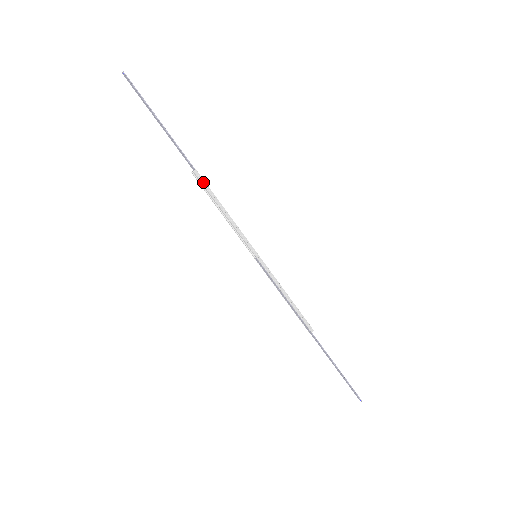
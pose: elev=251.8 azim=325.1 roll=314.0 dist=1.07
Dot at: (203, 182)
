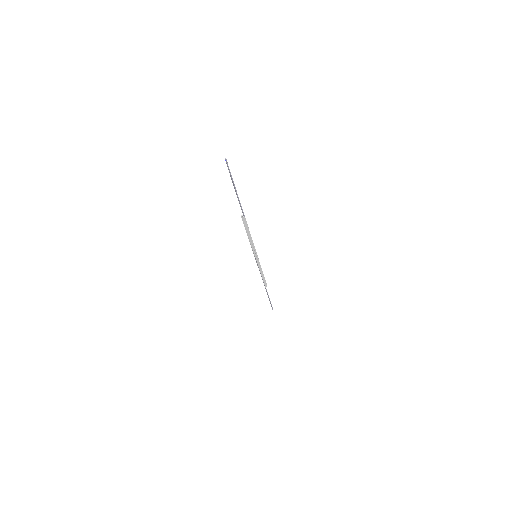
Dot at: (245, 223)
